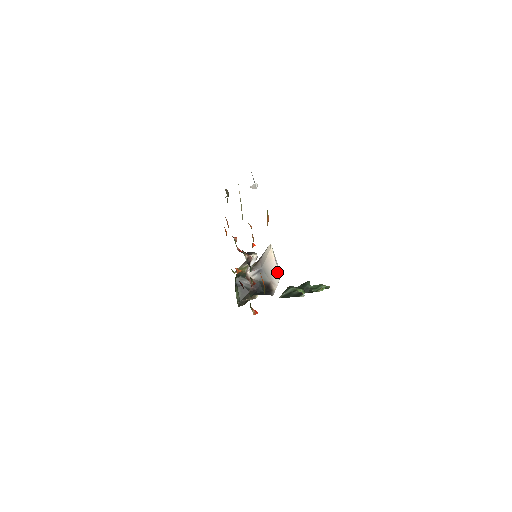
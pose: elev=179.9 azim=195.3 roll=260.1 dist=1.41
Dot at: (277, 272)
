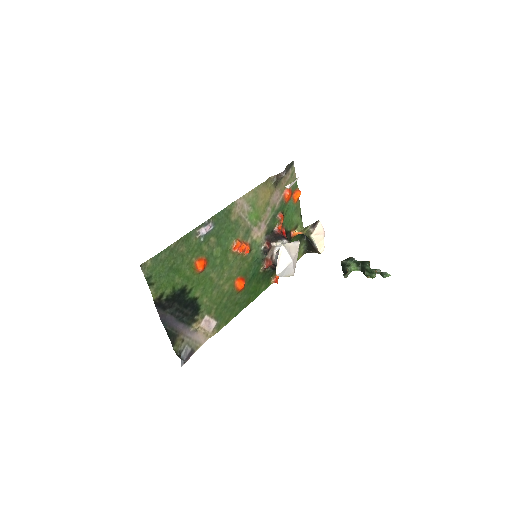
Dot at: (276, 271)
